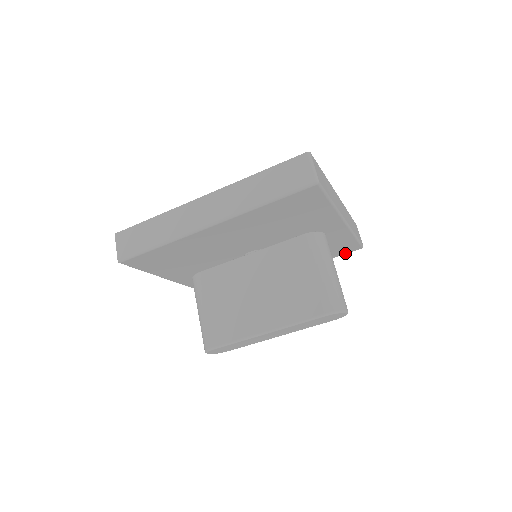
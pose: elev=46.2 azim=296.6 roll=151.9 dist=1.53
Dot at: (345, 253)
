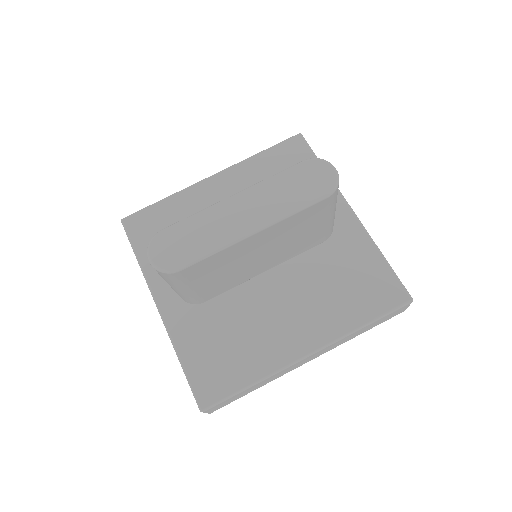
Dot at: (388, 308)
